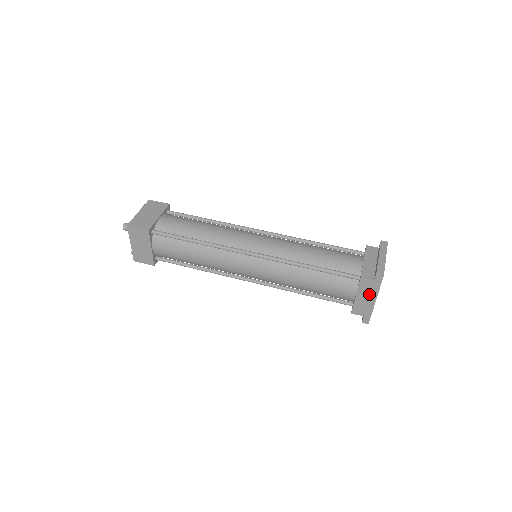
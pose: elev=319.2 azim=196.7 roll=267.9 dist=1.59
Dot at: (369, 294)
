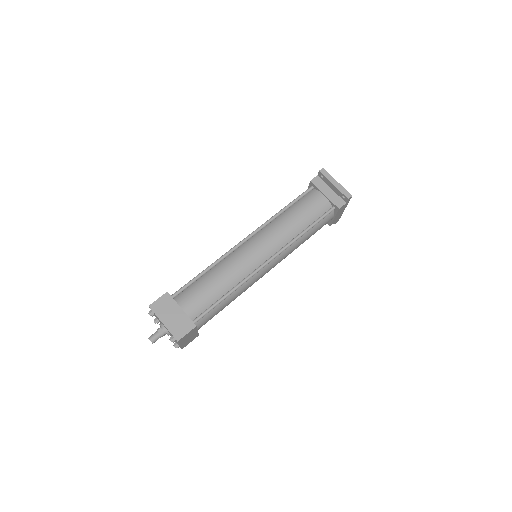
Dot at: (342, 210)
